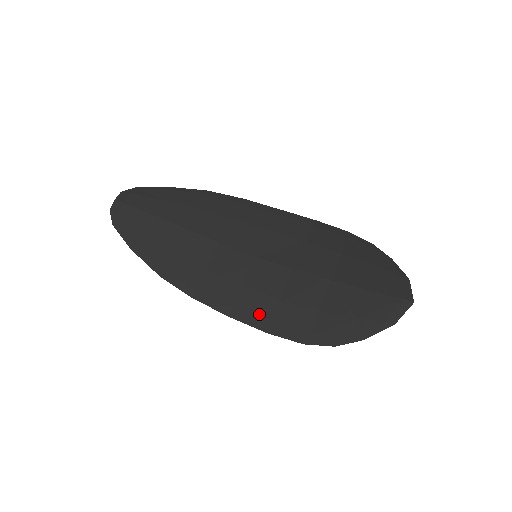
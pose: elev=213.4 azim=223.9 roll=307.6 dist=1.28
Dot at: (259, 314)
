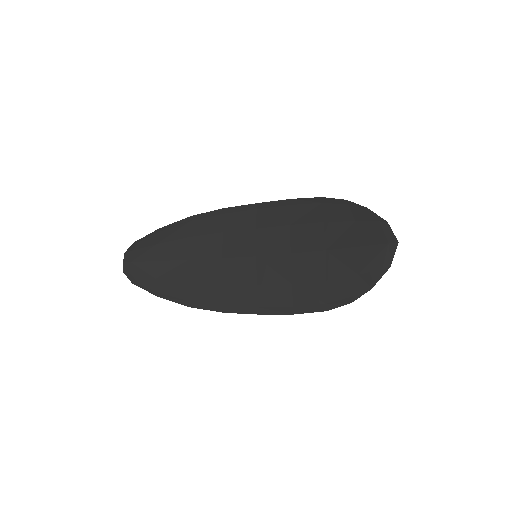
Dot at: (281, 302)
